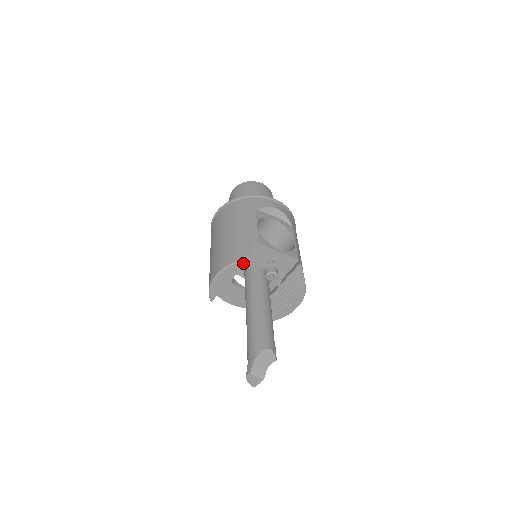
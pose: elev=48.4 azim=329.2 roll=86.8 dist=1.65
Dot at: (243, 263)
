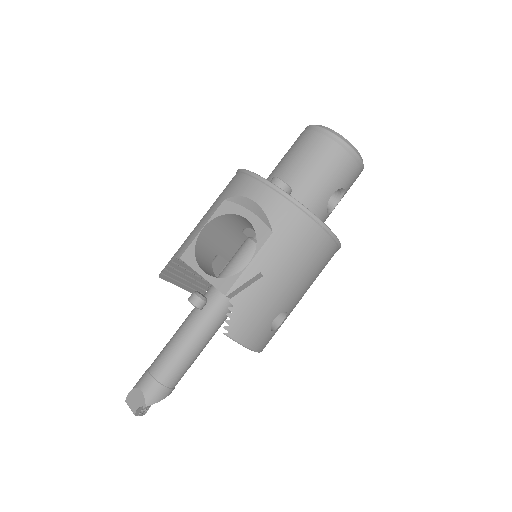
Dot at: occluded
